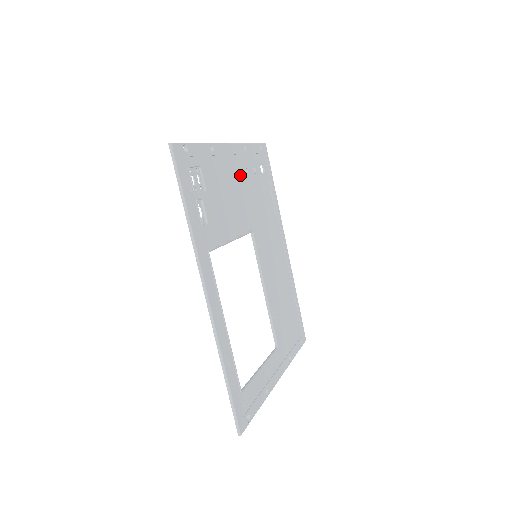
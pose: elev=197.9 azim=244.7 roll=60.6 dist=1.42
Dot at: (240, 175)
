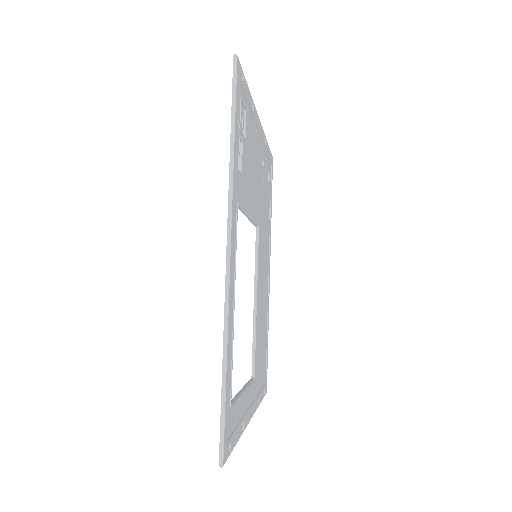
Dot at: (260, 161)
